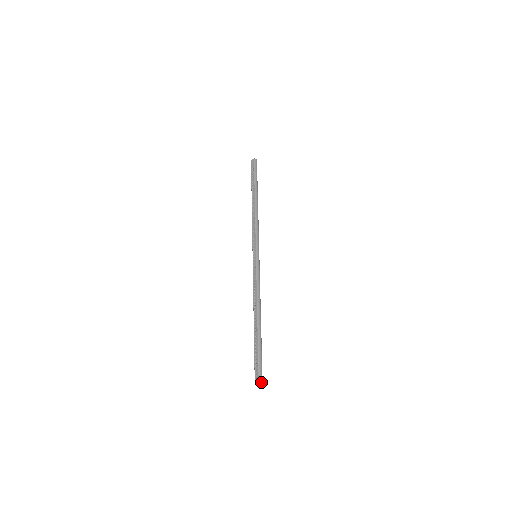
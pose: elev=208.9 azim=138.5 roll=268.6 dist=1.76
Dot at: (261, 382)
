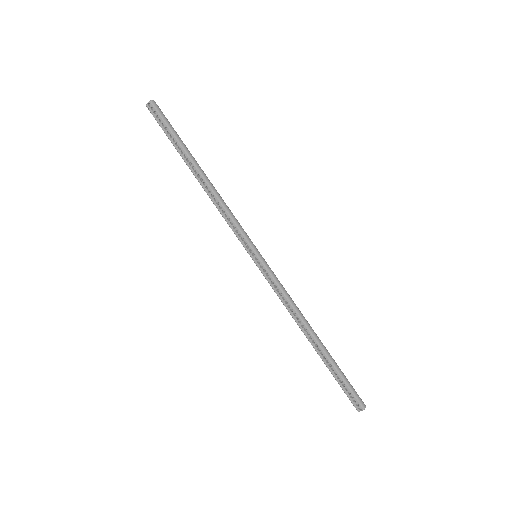
Dot at: (365, 407)
